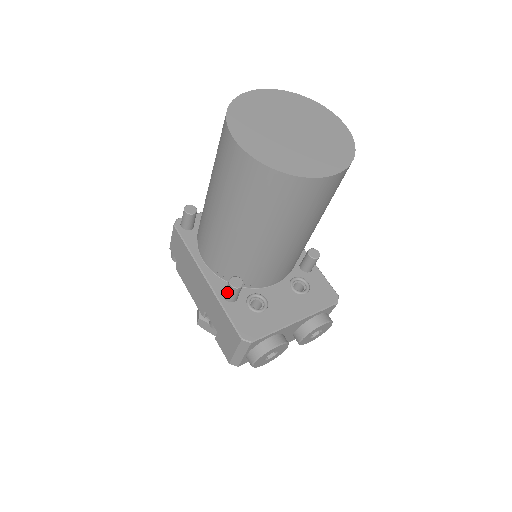
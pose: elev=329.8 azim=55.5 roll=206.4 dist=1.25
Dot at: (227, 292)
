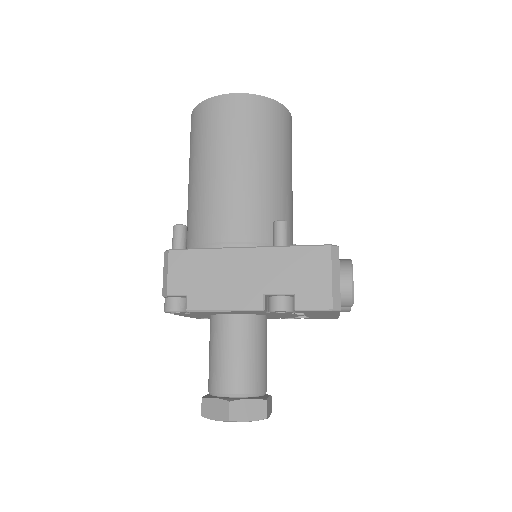
Dot at: (280, 234)
